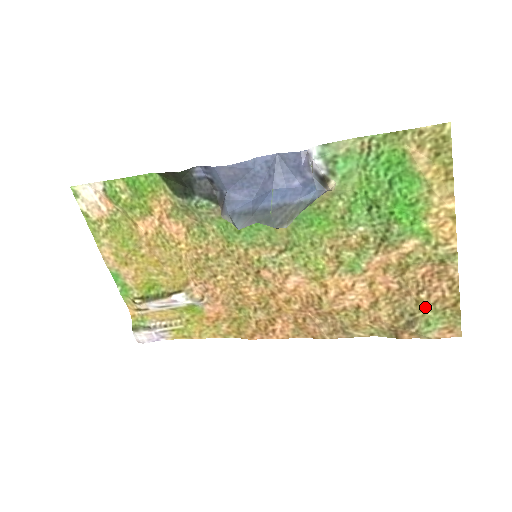
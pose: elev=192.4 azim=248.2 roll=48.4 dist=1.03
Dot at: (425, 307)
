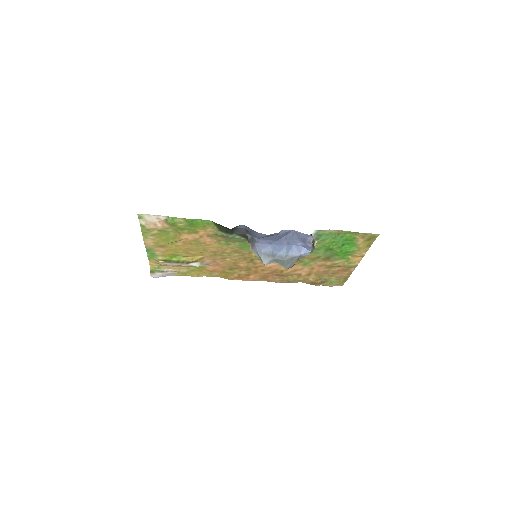
Dot at: (333, 278)
